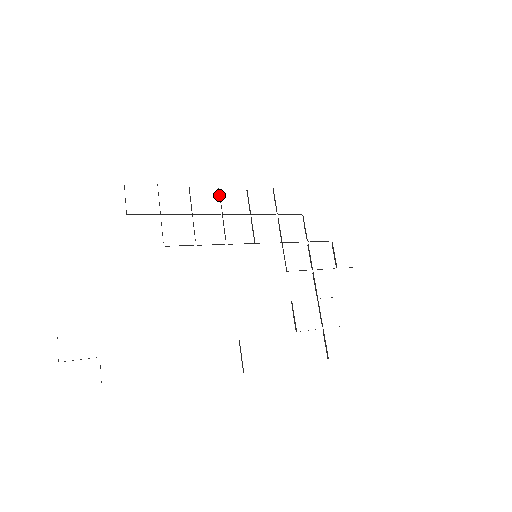
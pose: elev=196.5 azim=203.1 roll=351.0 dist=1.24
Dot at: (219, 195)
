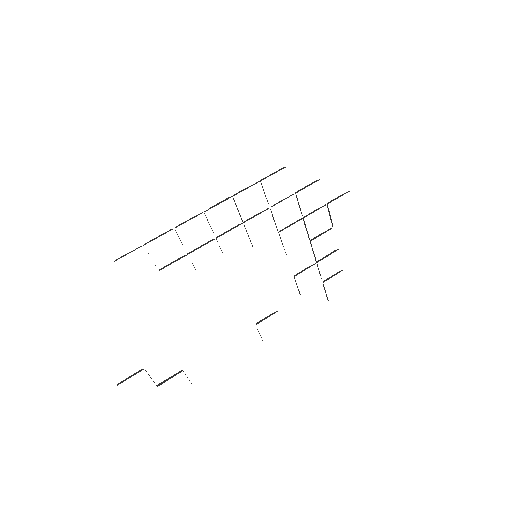
Dot at: (207, 220)
